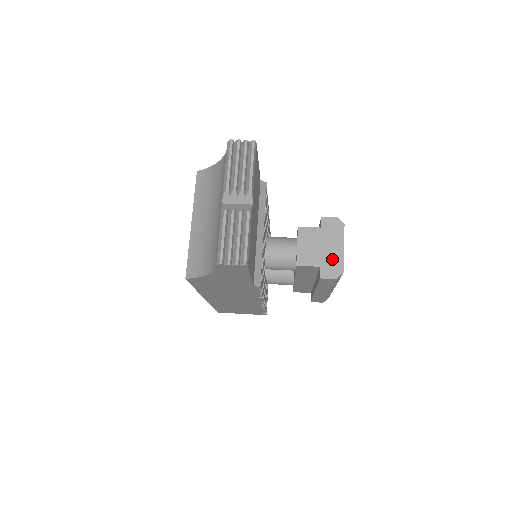
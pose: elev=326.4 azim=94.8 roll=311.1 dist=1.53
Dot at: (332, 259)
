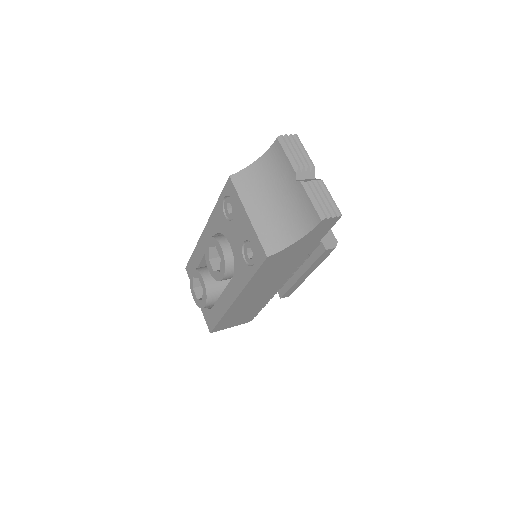
Dot at: (326, 235)
